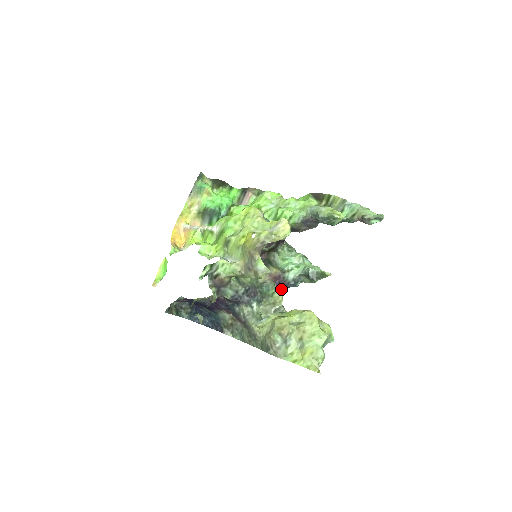
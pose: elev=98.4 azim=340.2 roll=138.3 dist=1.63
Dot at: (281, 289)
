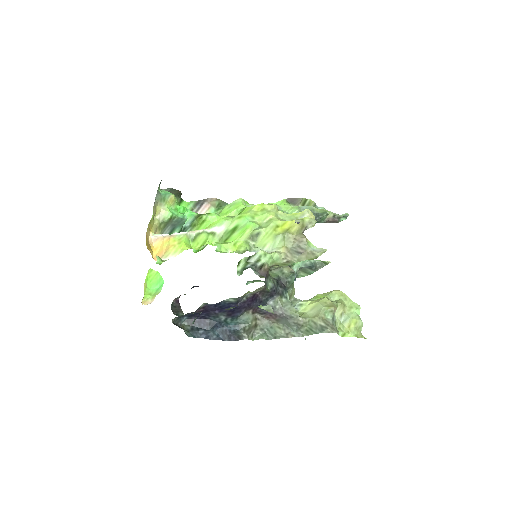
Dot at: occluded
